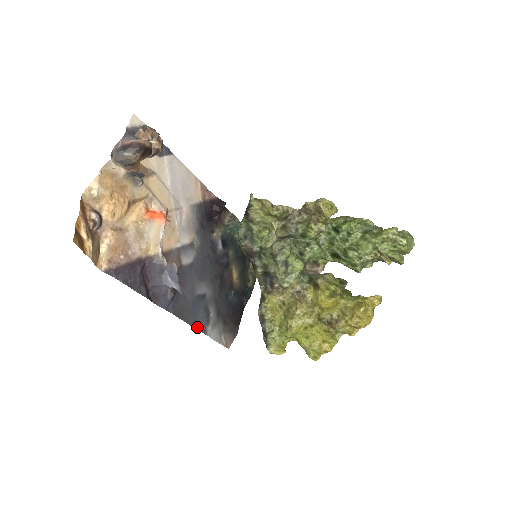
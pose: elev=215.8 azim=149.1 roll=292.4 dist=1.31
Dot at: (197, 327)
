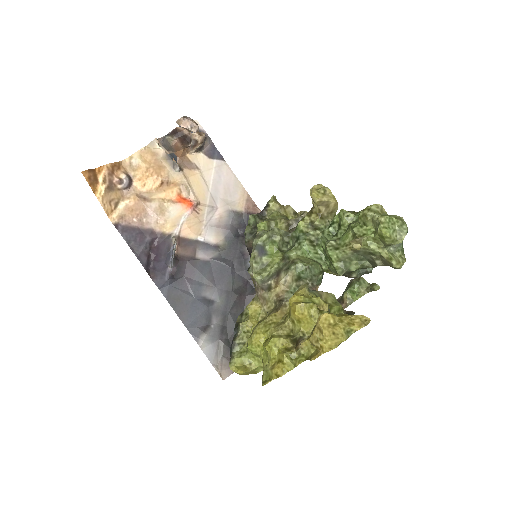
Dot at: (190, 328)
